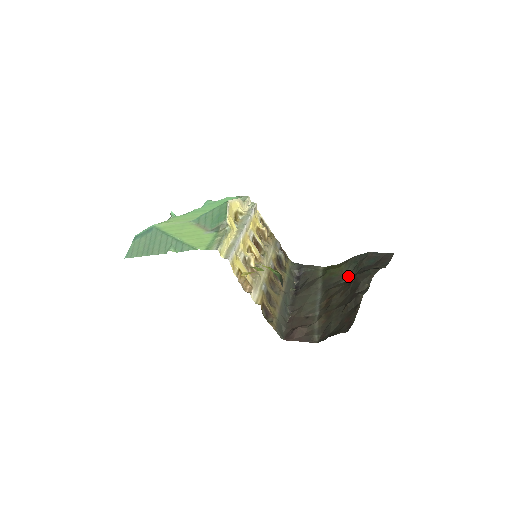
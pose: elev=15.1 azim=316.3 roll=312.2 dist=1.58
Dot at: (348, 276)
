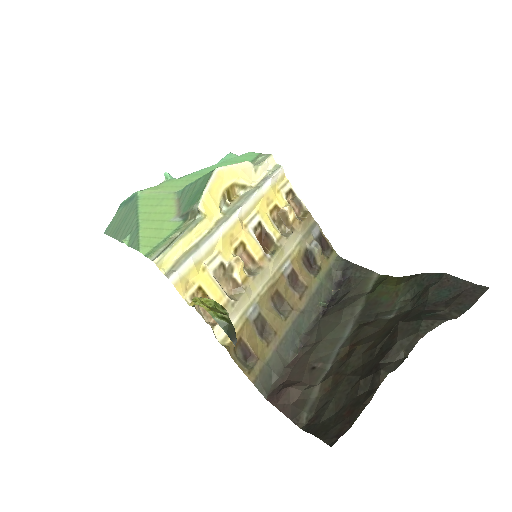
Dot at: (401, 308)
